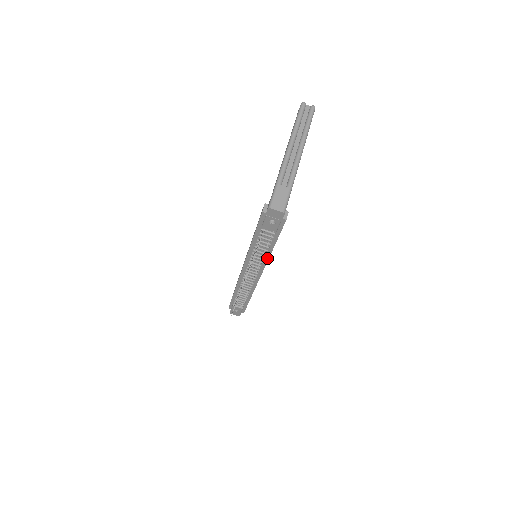
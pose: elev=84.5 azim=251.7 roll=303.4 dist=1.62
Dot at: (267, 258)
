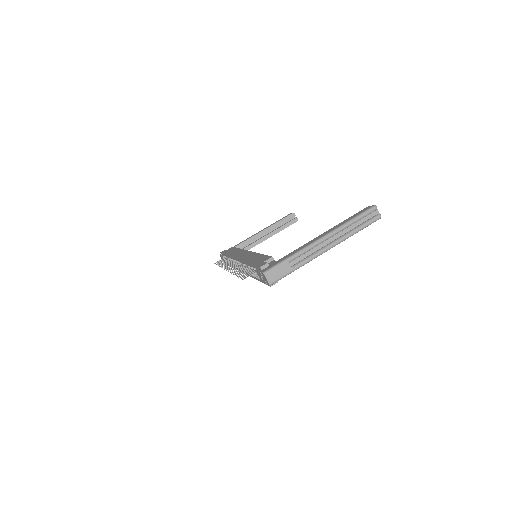
Dot at: (252, 276)
